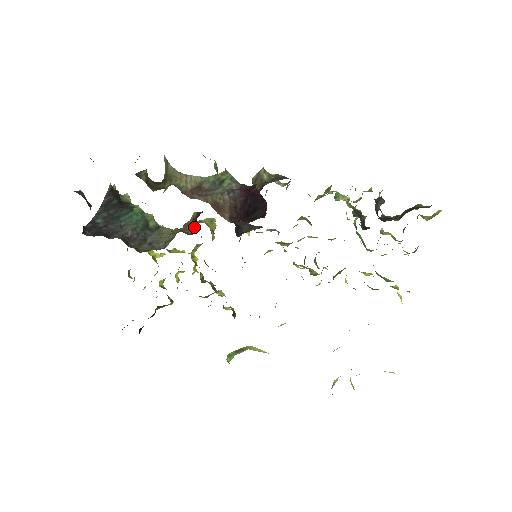
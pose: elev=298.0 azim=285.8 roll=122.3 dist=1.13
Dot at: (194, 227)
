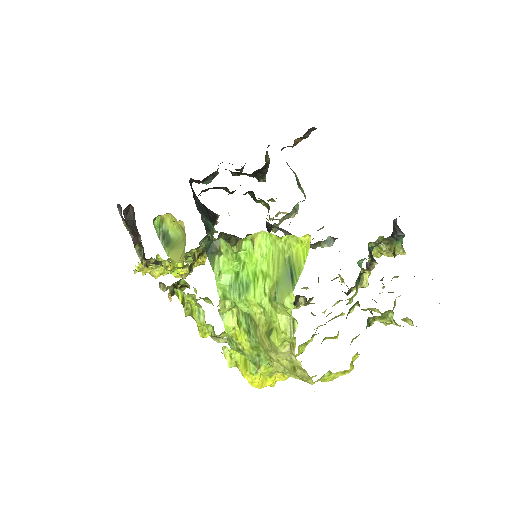
Dot at: occluded
